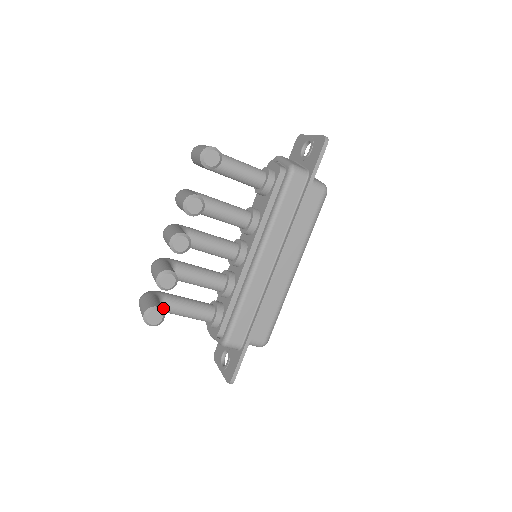
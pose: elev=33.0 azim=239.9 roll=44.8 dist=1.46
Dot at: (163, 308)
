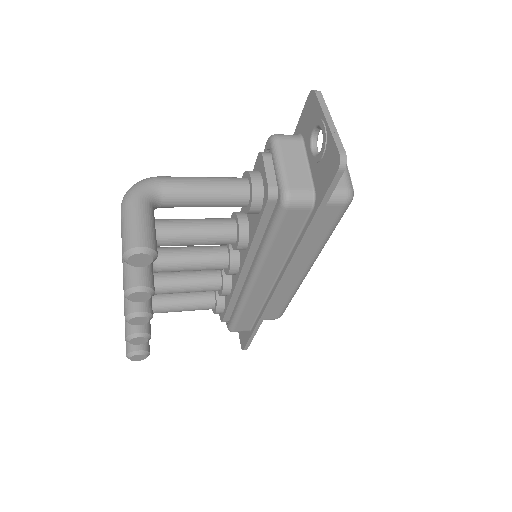
Dot at: occluded
